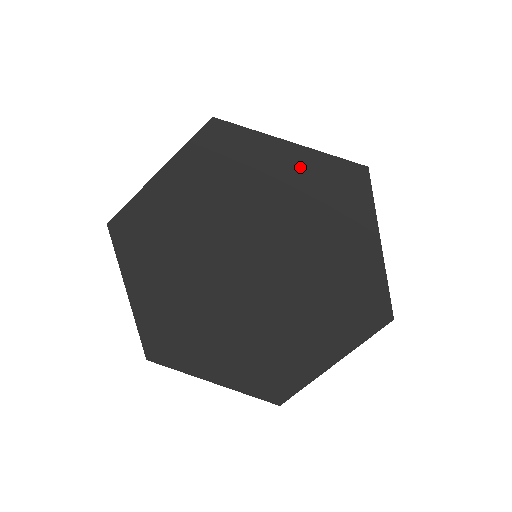
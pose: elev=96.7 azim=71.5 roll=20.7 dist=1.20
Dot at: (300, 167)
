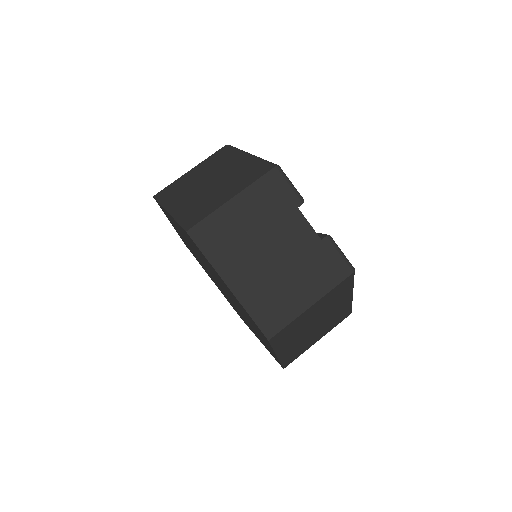
Dot at: occluded
